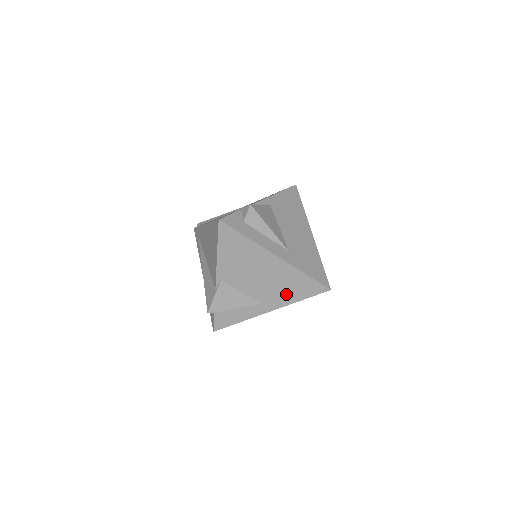
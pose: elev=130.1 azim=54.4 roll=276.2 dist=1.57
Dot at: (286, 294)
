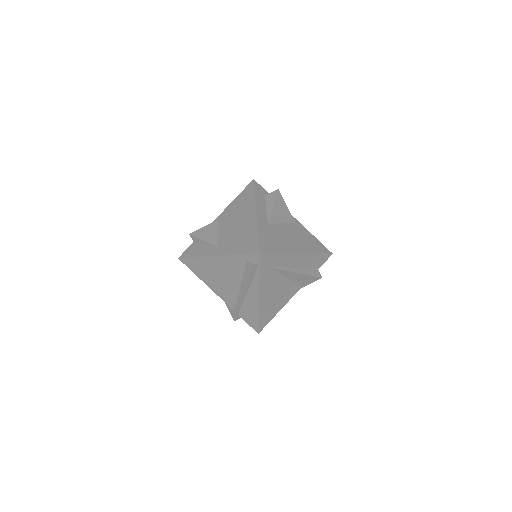
Dot at: (235, 245)
